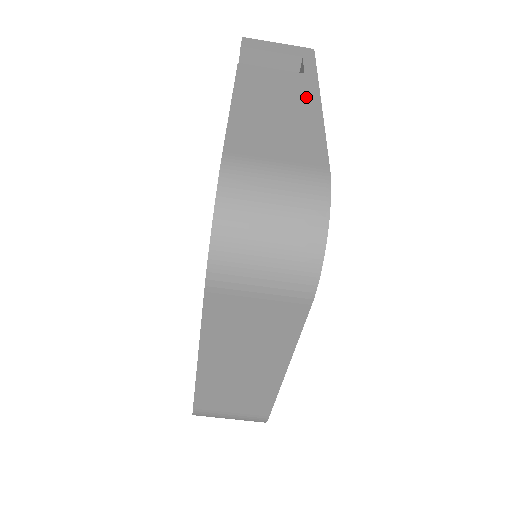
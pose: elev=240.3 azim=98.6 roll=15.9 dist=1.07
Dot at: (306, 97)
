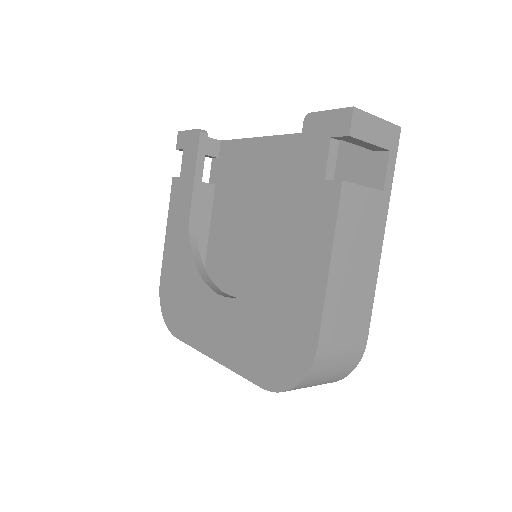
Dot at: (376, 239)
